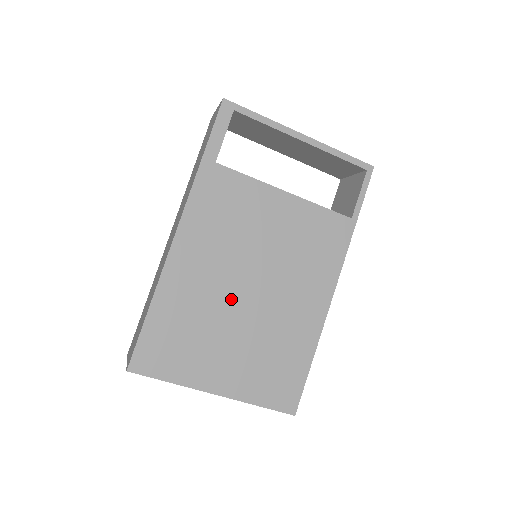
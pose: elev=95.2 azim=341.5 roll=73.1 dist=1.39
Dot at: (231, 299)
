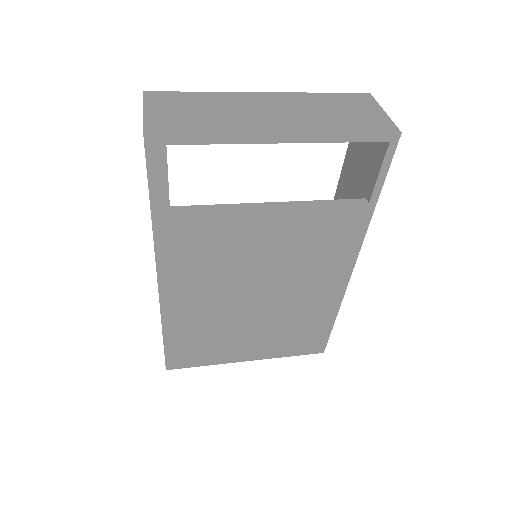
Dot at: (239, 309)
